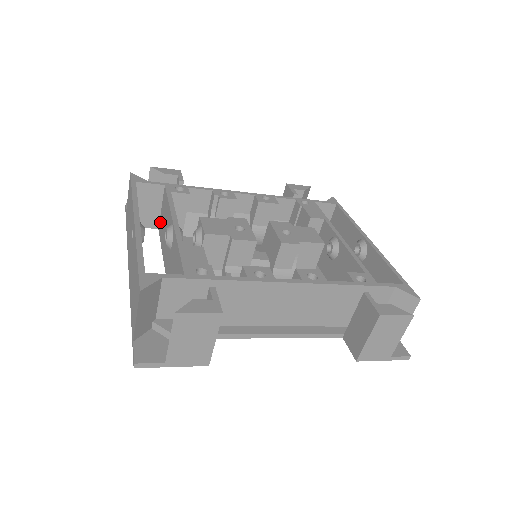
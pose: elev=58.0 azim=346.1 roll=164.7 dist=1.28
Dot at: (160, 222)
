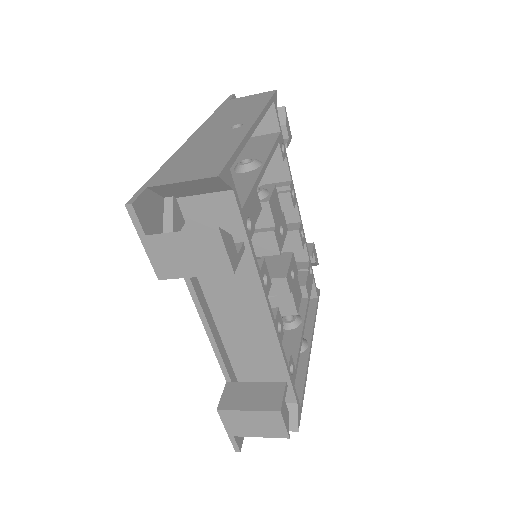
Dot at: occluded
